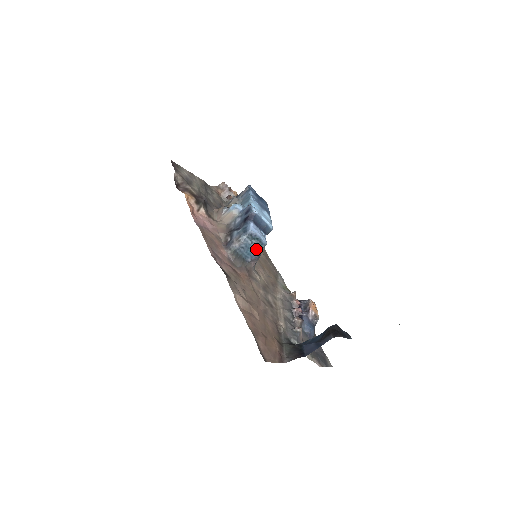
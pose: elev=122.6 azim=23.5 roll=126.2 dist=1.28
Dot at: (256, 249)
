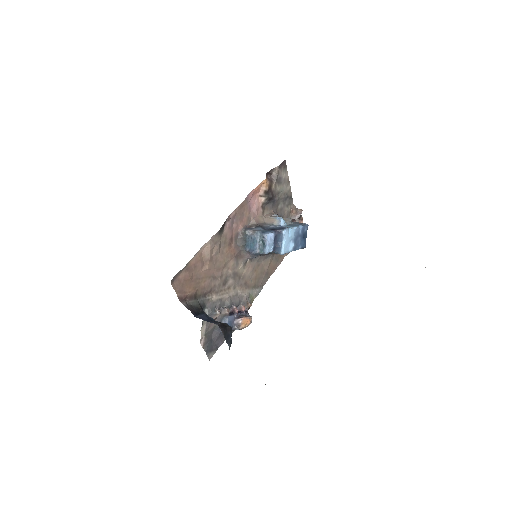
Dot at: (257, 248)
